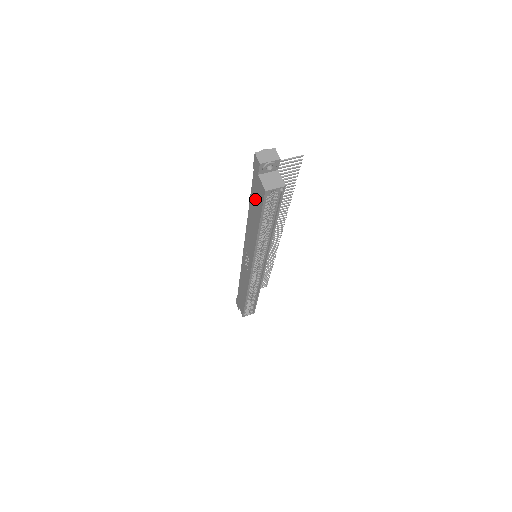
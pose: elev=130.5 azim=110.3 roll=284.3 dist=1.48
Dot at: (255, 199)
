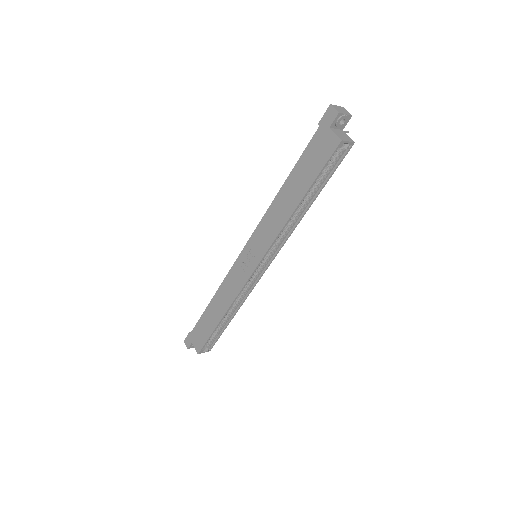
Dot at: (309, 162)
